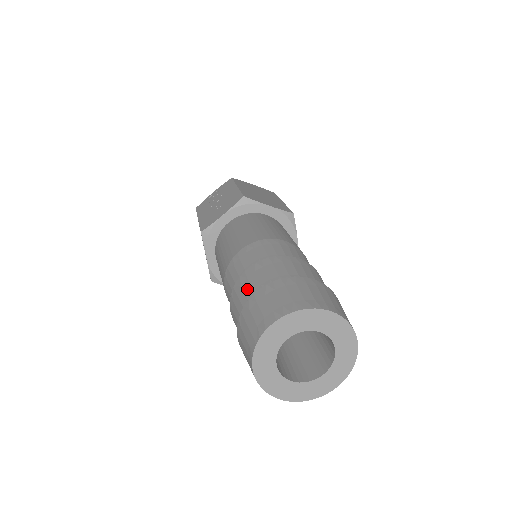
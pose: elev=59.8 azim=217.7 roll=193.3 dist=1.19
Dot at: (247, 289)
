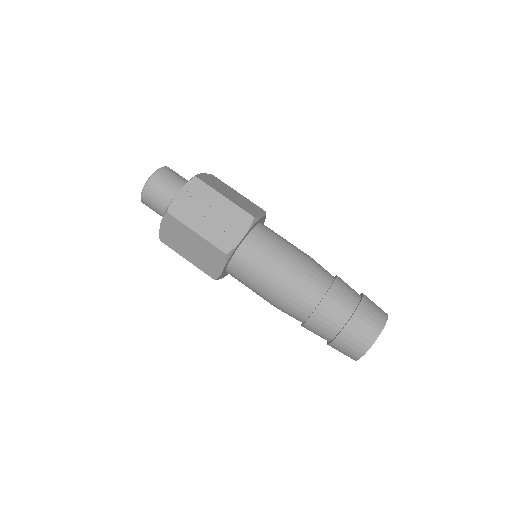
Dot at: (335, 313)
